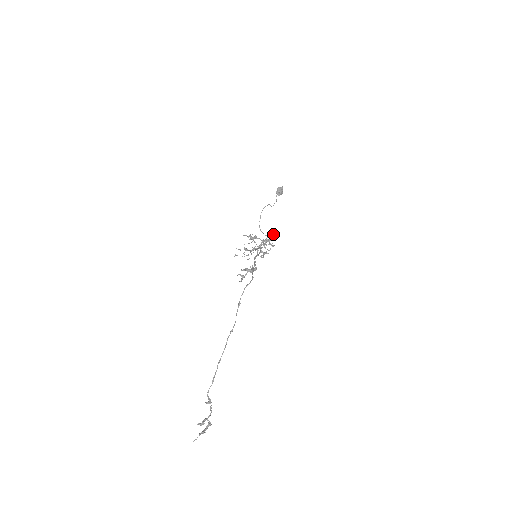
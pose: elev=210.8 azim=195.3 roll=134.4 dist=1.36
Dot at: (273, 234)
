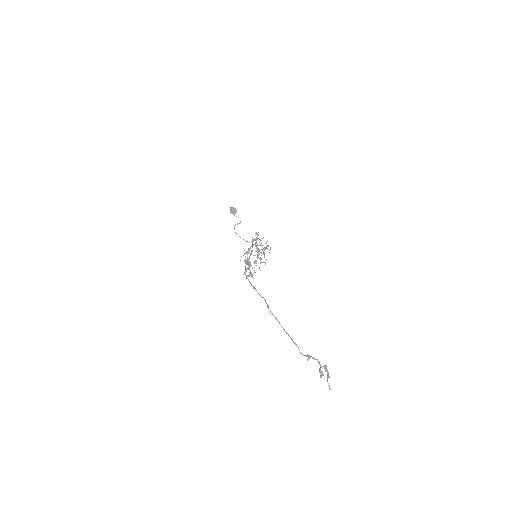
Dot at: occluded
